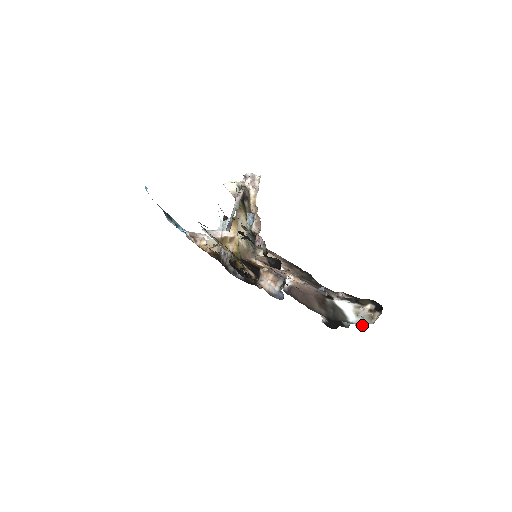
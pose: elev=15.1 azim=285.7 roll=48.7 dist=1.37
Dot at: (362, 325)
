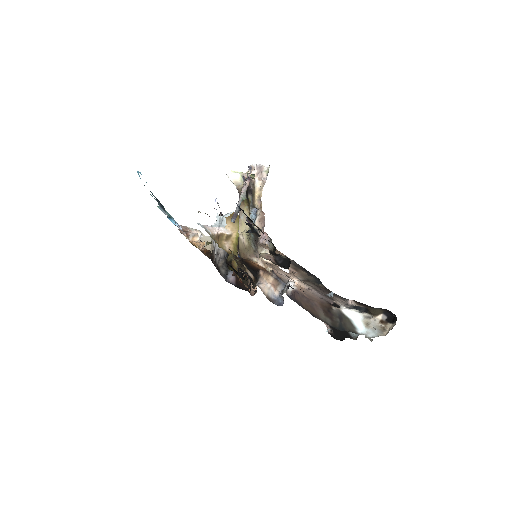
Dot at: (373, 337)
